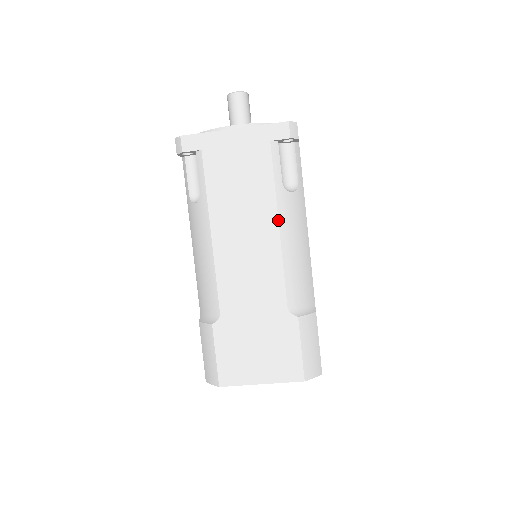
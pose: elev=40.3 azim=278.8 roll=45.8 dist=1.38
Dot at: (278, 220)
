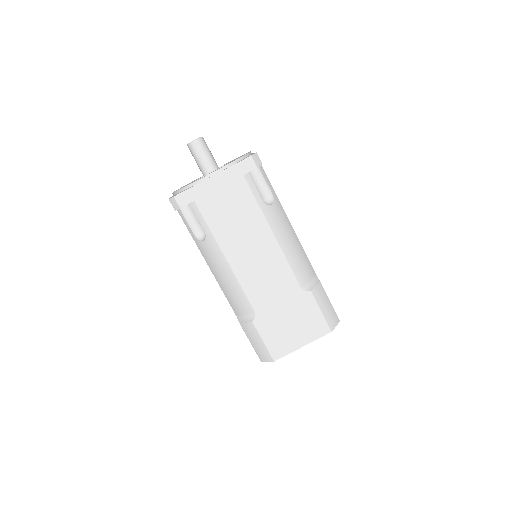
Dot at: (271, 230)
